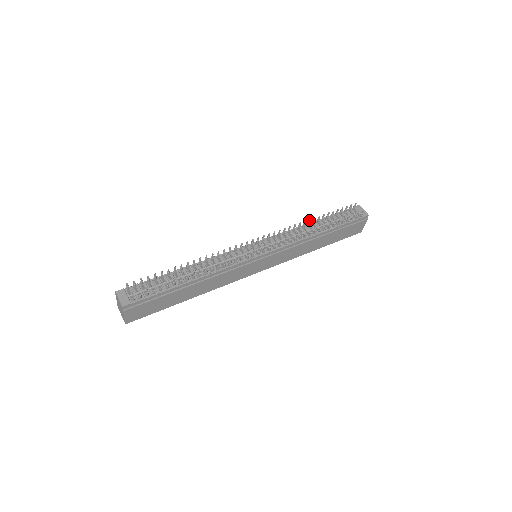
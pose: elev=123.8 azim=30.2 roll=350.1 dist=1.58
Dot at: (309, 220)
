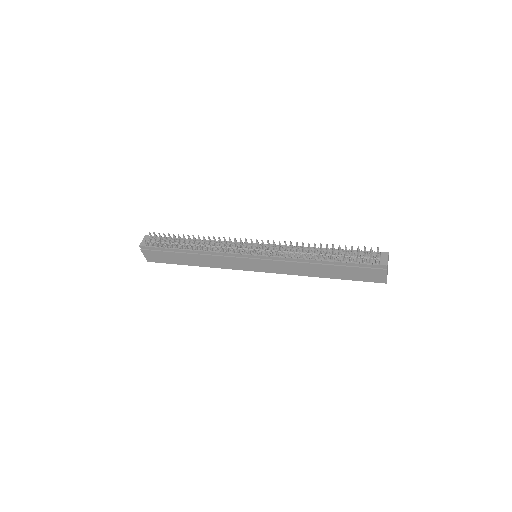
Dot at: (314, 244)
